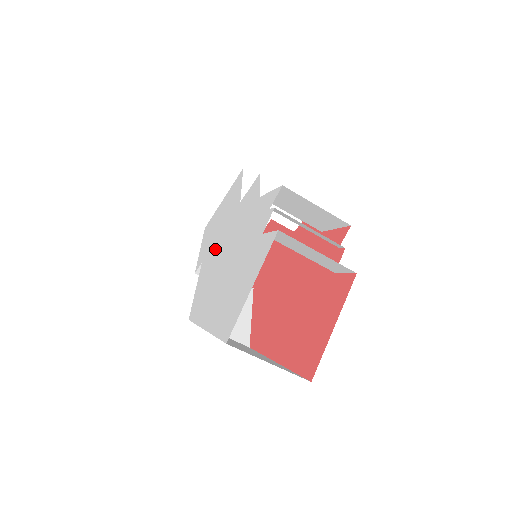
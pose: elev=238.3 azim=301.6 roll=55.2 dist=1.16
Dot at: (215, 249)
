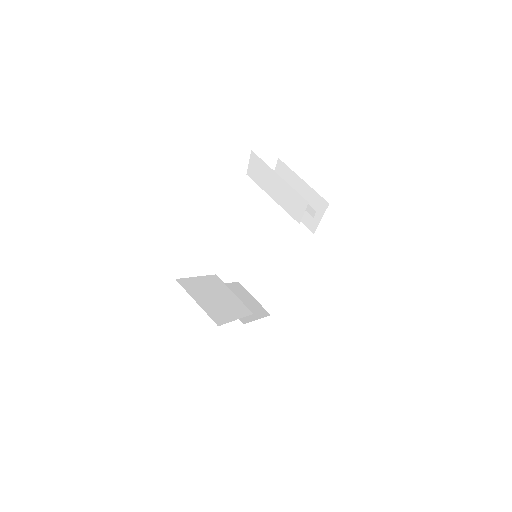
Dot at: occluded
